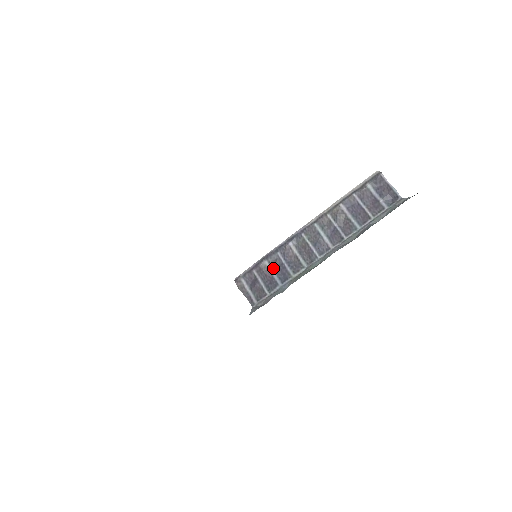
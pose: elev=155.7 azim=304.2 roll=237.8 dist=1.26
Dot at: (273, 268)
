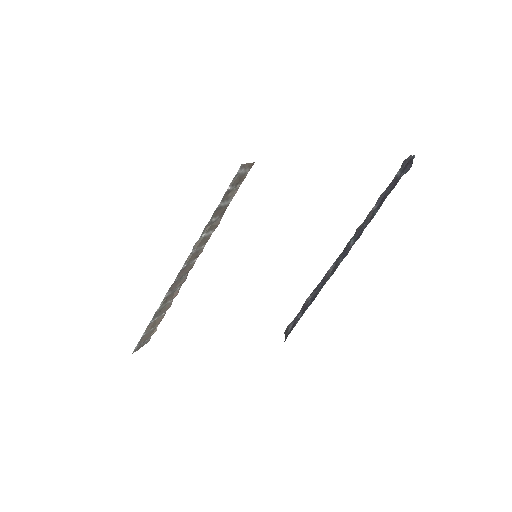
Dot at: (311, 298)
